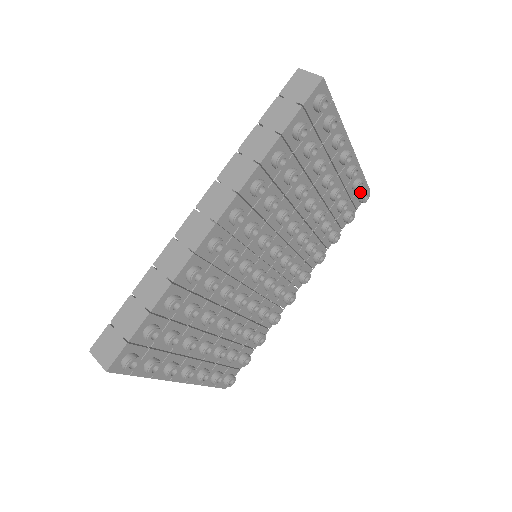
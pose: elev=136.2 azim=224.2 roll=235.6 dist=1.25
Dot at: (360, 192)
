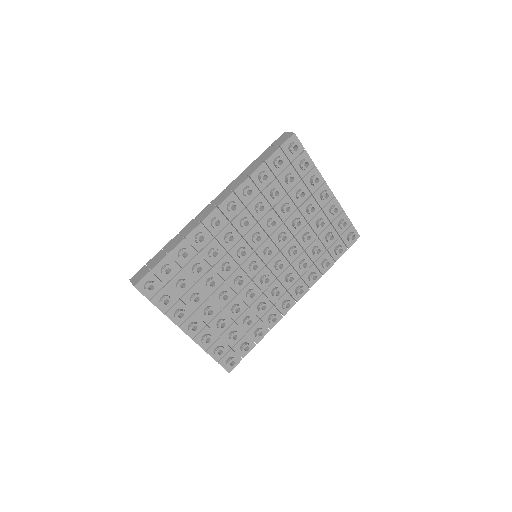
Dot at: (348, 233)
